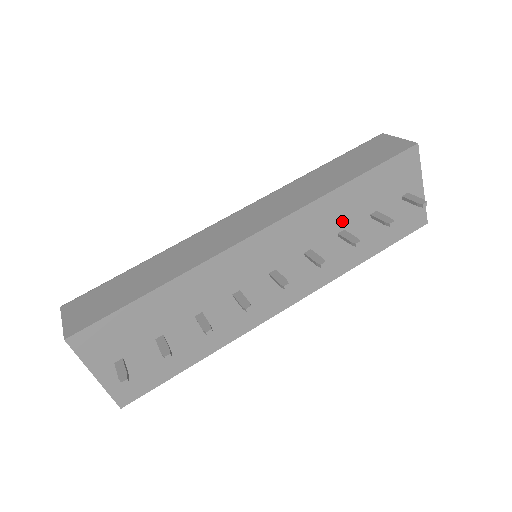
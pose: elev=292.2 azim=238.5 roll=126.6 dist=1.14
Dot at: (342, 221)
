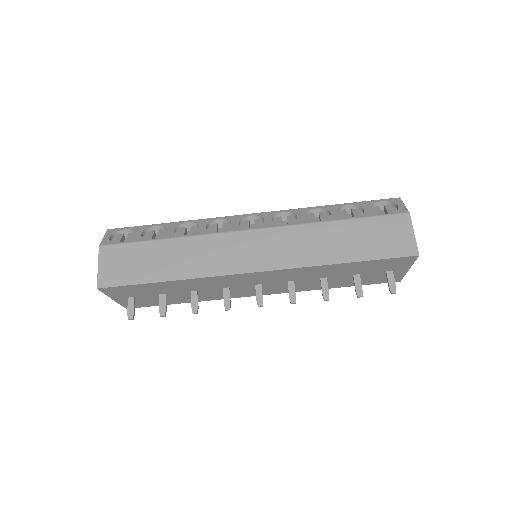
Dot at: (327, 274)
